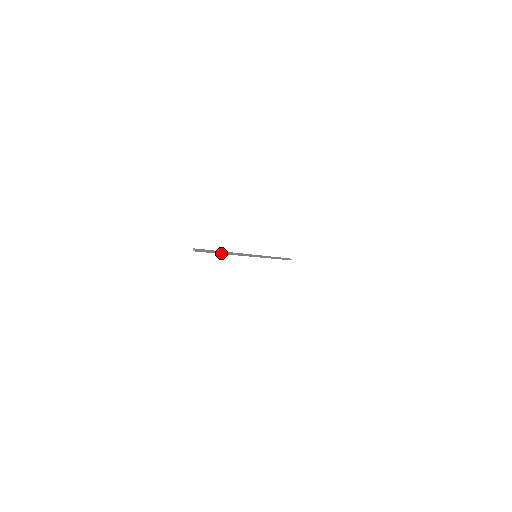
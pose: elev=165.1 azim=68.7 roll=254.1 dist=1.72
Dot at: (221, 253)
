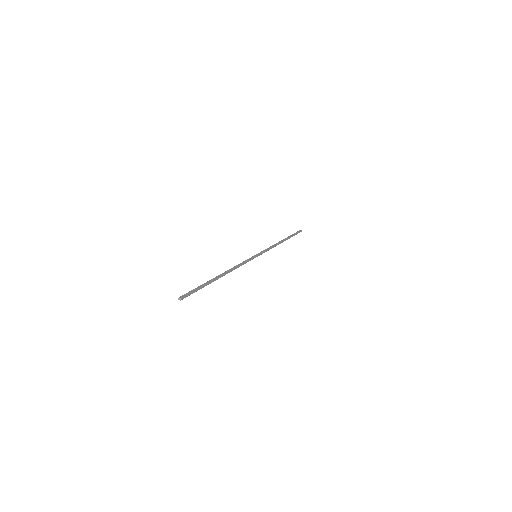
Dot at: occluded
